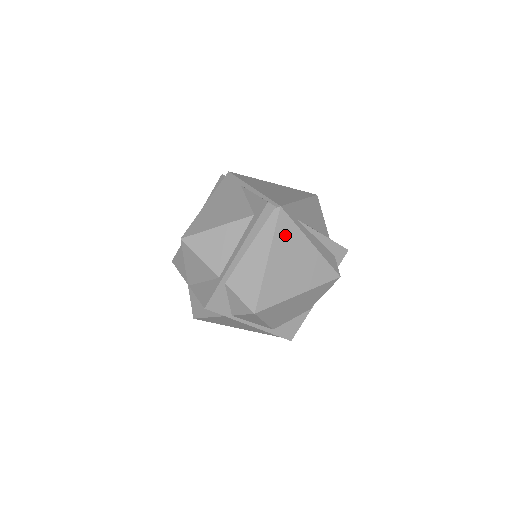
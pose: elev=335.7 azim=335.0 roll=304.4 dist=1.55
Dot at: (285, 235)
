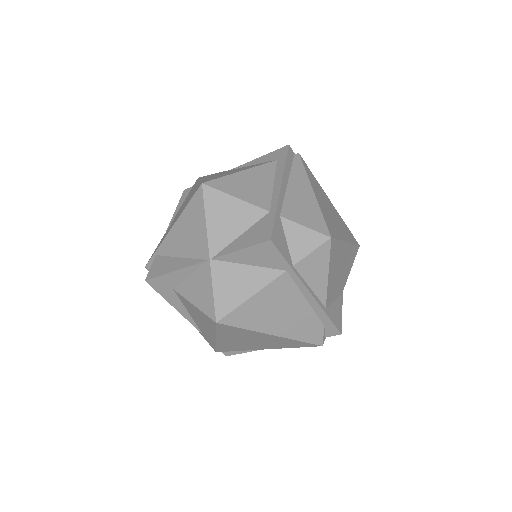
Dot at: (312, 179)
